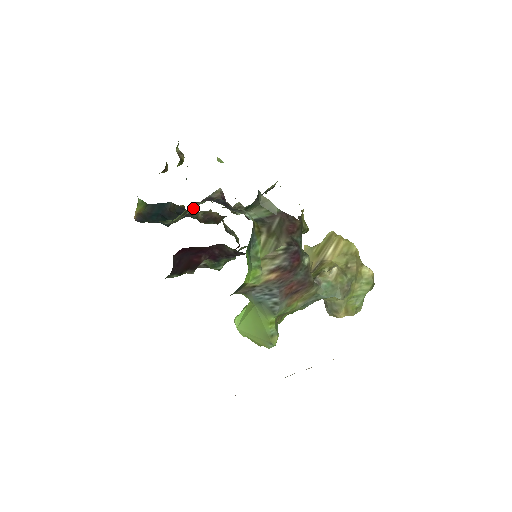
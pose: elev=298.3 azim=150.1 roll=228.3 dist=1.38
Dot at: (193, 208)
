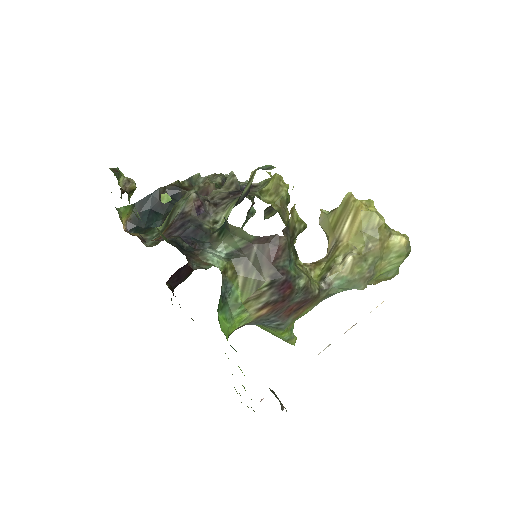
Dot at: (173, 217)
